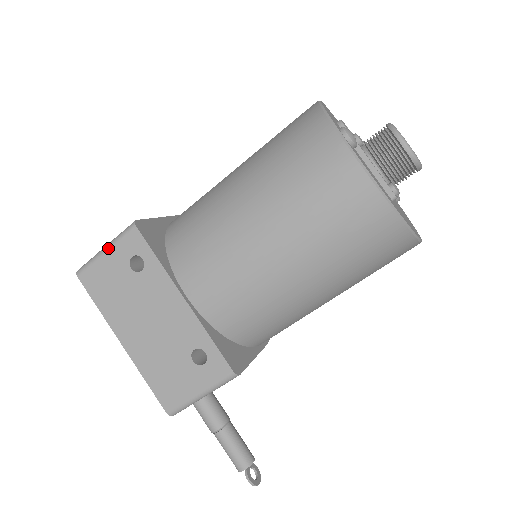
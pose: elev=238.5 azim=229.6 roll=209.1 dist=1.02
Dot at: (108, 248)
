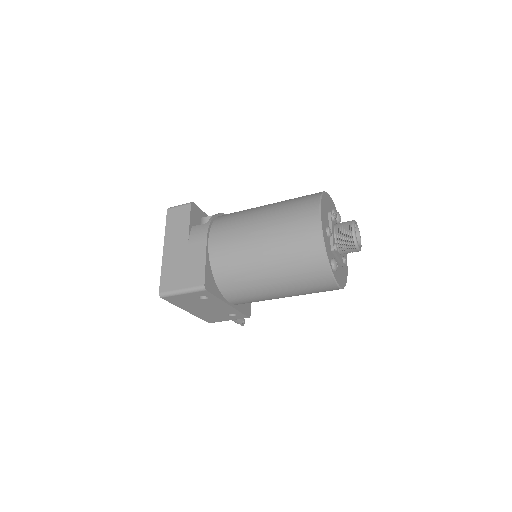
Dot at: (185, 293)
